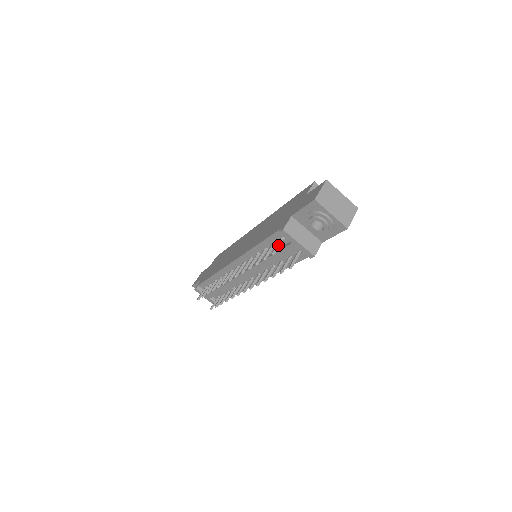
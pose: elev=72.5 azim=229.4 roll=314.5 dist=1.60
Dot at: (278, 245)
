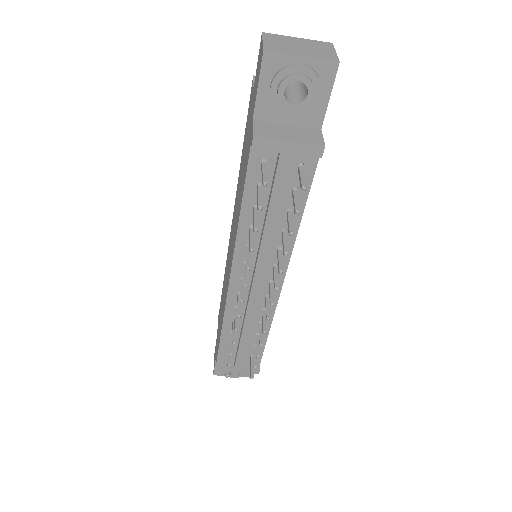
Dot at: (264, 171)
